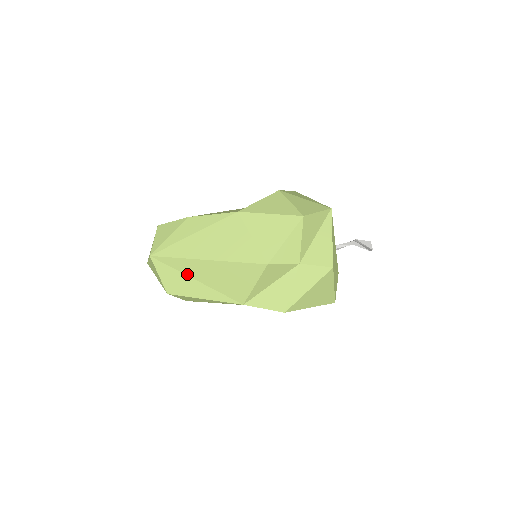
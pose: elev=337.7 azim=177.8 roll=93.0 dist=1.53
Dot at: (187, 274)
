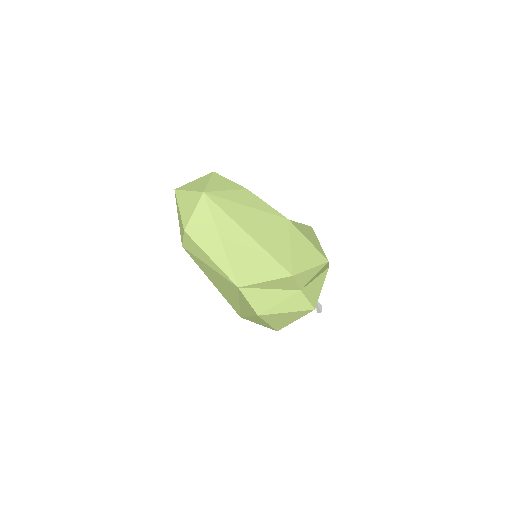
Dot at: (219, 231)
